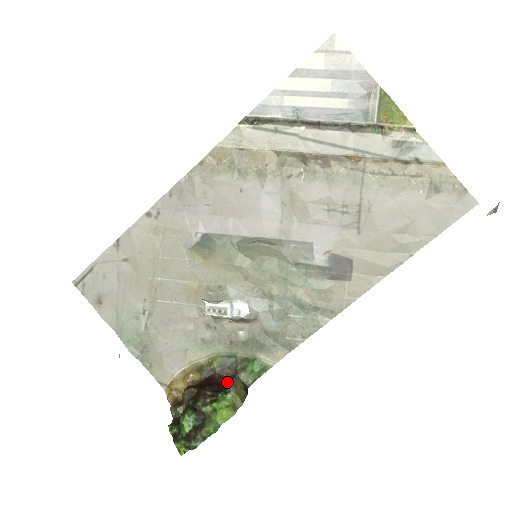
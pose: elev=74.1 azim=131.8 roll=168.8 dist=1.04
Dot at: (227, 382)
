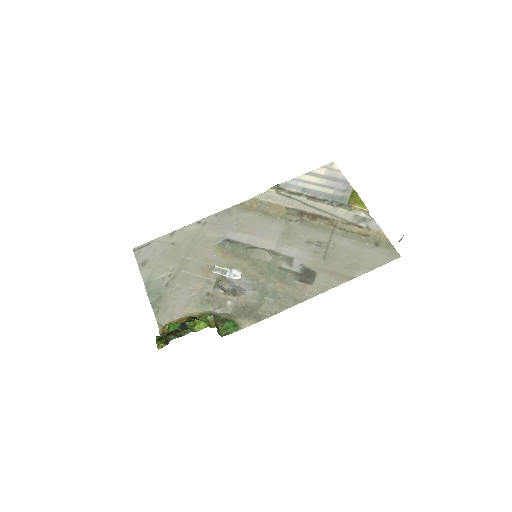
Dot at: occluded
